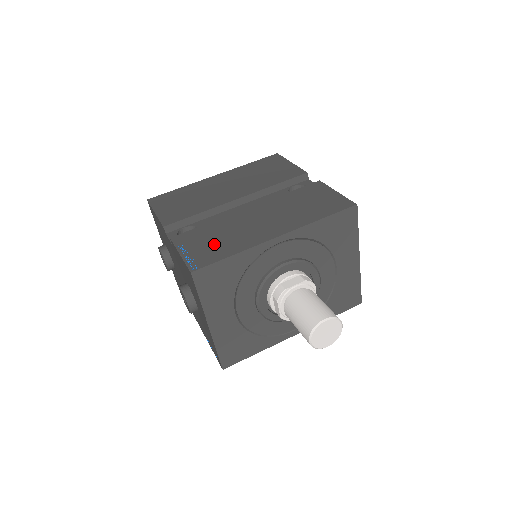
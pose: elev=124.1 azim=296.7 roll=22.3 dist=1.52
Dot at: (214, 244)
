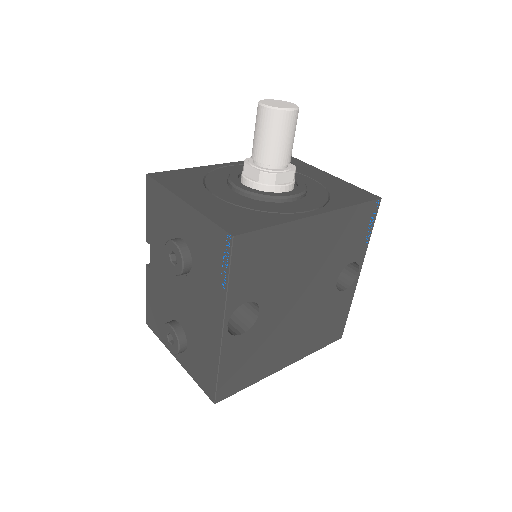
Dot at: occluded
